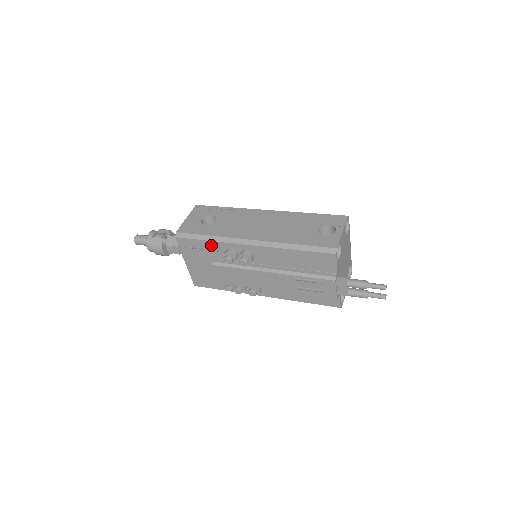
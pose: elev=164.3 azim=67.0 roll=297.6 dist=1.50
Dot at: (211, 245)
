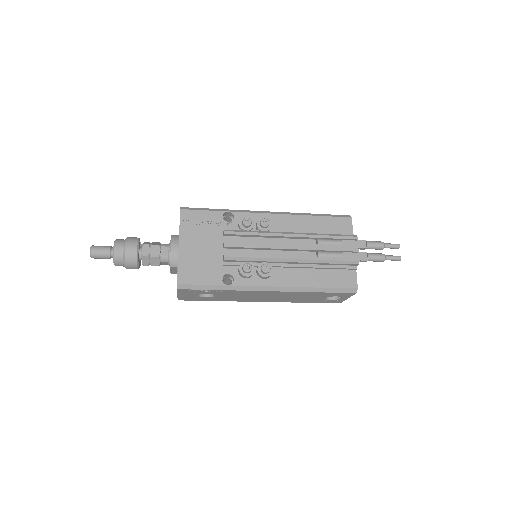
Dot at: occluded
